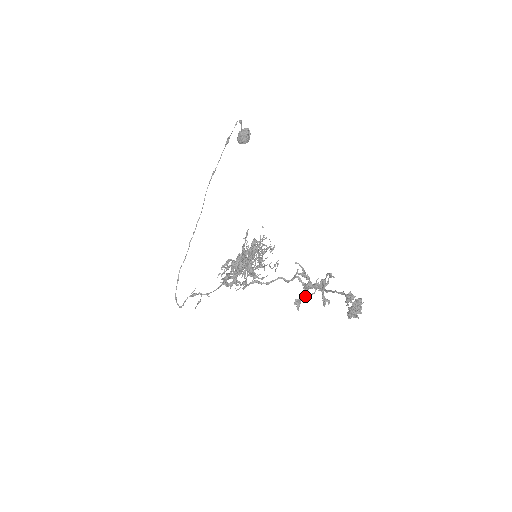
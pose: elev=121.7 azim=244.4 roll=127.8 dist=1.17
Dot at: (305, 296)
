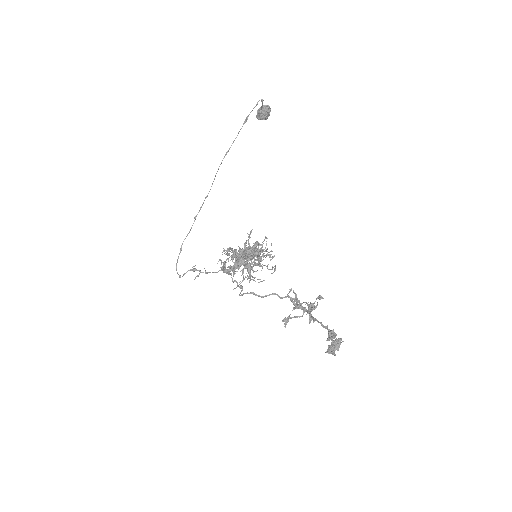
Dot at: (293, 317)
